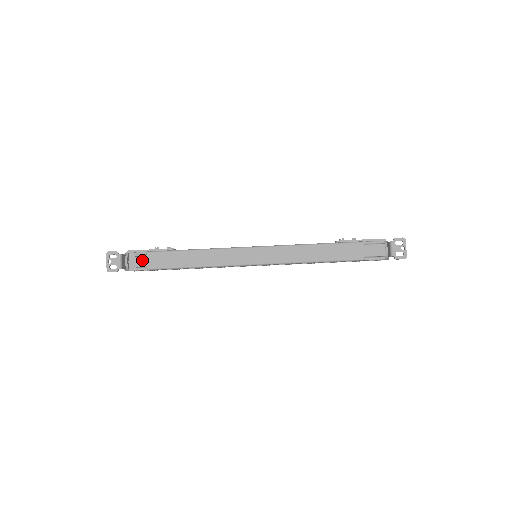
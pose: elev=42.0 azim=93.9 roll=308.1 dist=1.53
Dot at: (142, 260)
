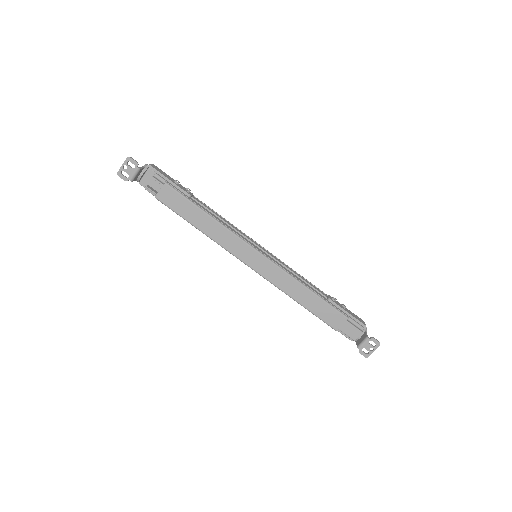
Dot at: (156, 183)
